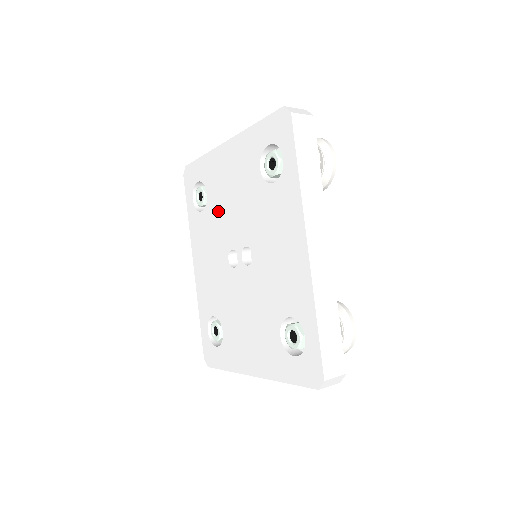
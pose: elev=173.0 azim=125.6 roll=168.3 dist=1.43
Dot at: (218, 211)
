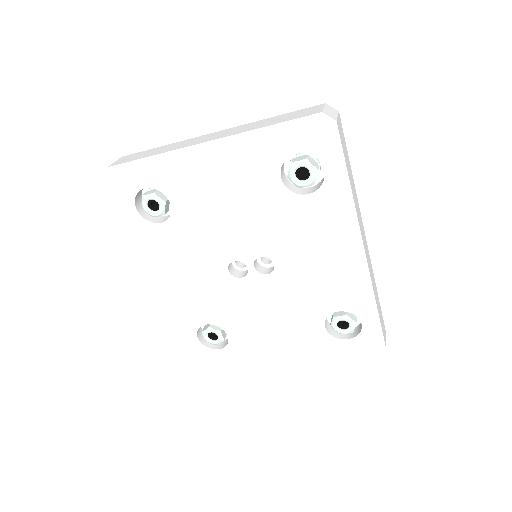
Dot at: (200, 222)
